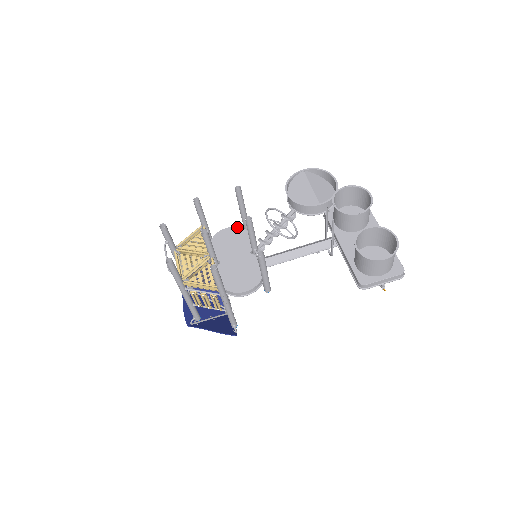
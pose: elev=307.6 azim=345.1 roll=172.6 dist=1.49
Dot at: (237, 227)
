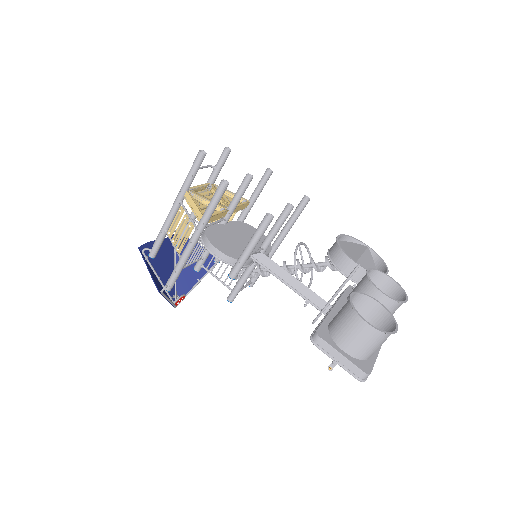
Dot at: occluded
